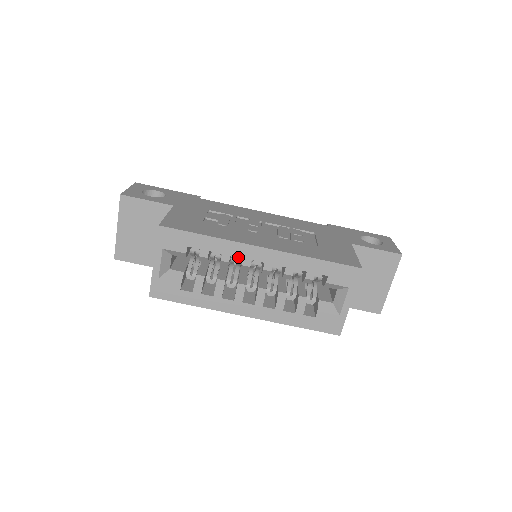
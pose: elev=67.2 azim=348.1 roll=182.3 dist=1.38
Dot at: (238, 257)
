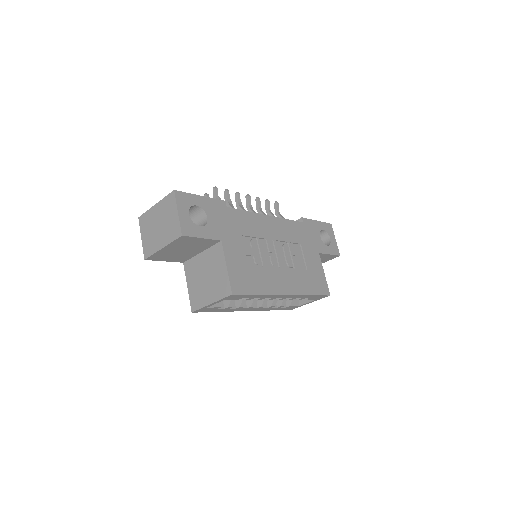
Dot at: occluded
